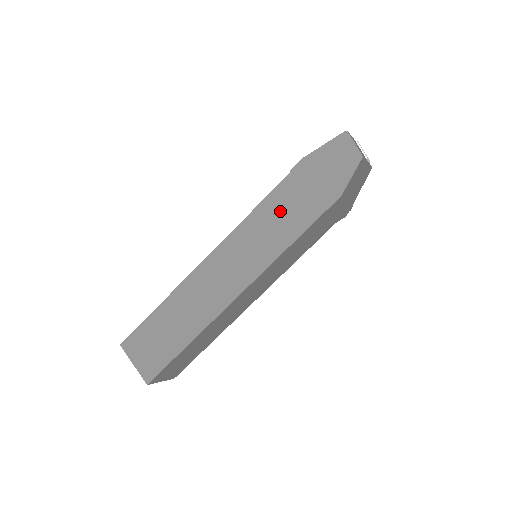
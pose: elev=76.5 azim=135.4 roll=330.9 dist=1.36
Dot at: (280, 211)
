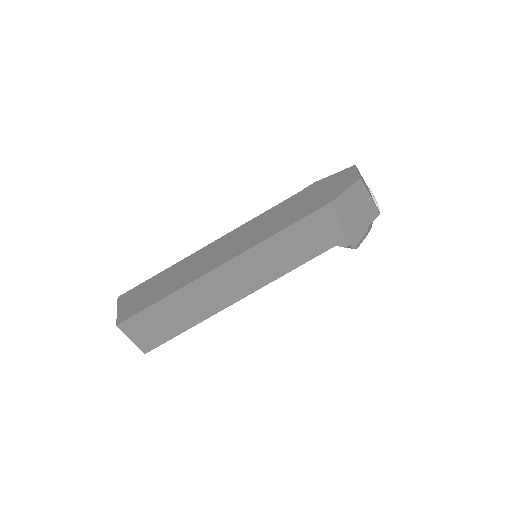
Dot at: (283, 212)
